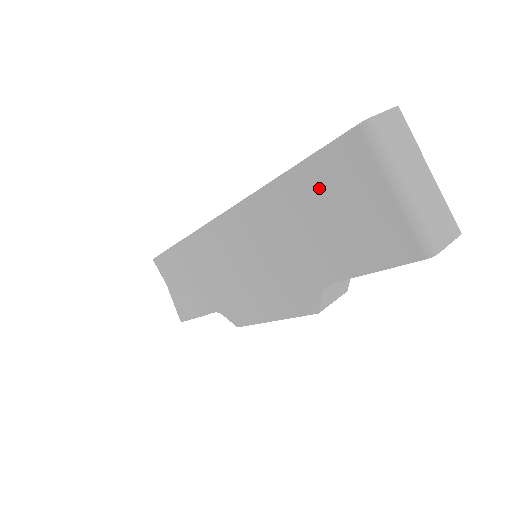
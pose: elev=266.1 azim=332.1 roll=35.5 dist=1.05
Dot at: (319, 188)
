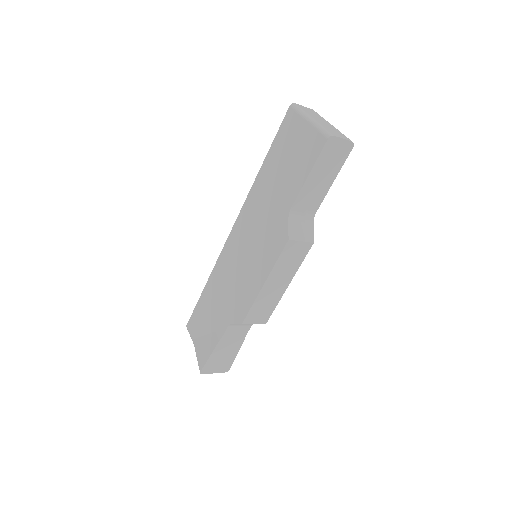
Dot at: (279, 153)
